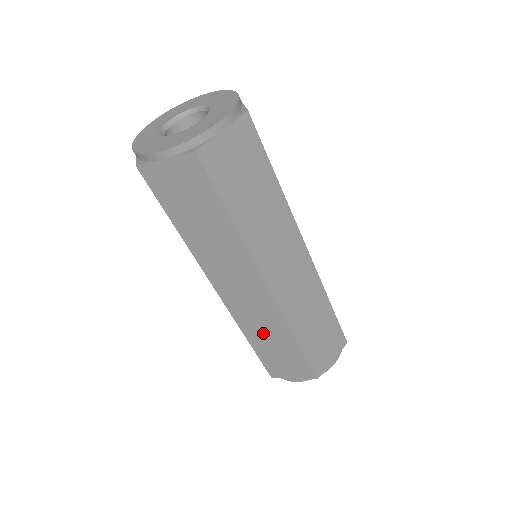
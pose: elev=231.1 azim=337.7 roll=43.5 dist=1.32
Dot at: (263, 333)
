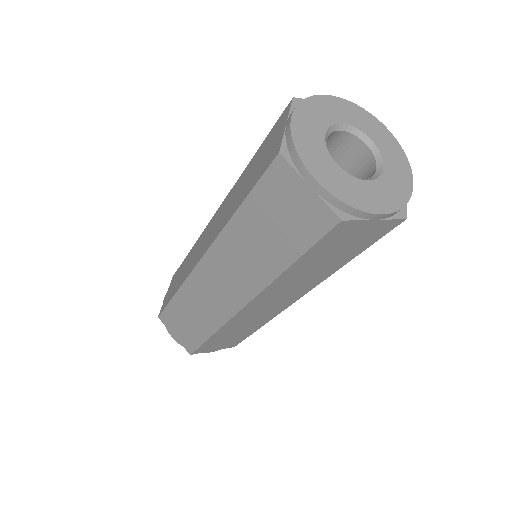
Dot at: (238, 328)
